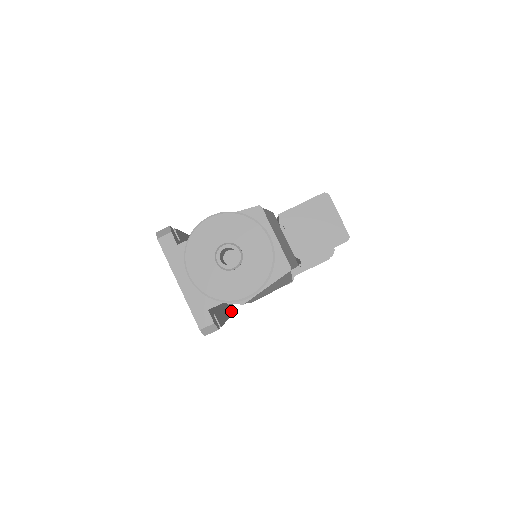
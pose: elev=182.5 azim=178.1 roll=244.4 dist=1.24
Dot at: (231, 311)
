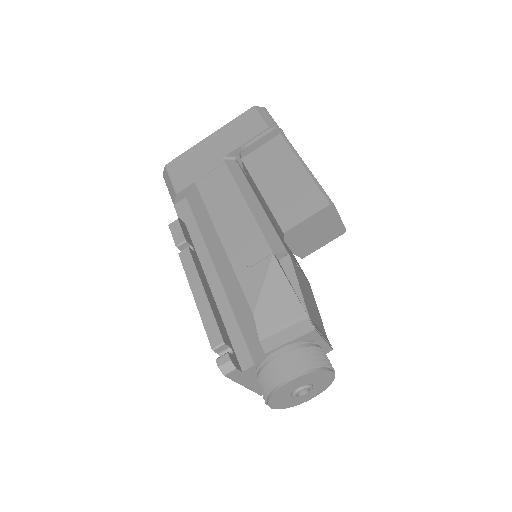
Dot at: occluded
